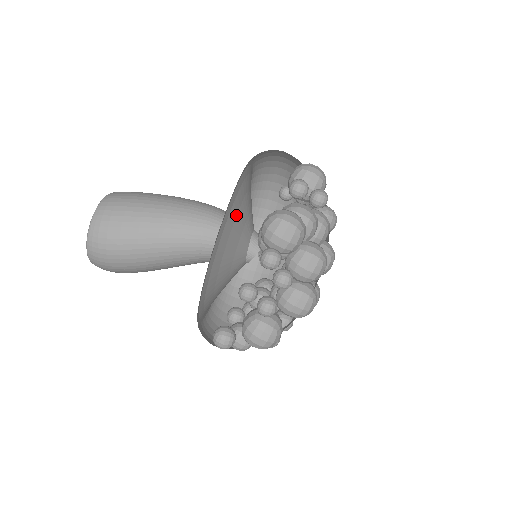
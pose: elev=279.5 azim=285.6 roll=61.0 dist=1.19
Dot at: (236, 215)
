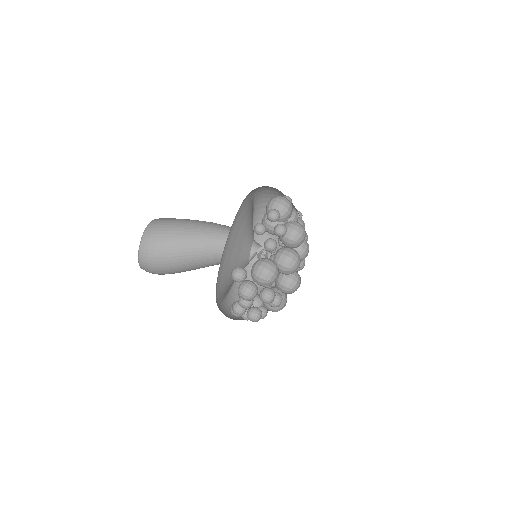
Dot at: (248, 213)
